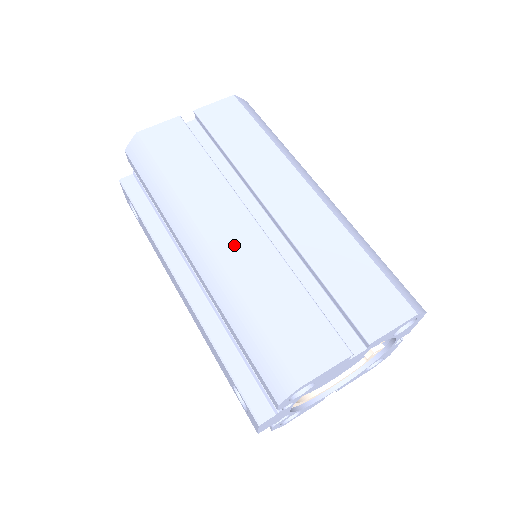
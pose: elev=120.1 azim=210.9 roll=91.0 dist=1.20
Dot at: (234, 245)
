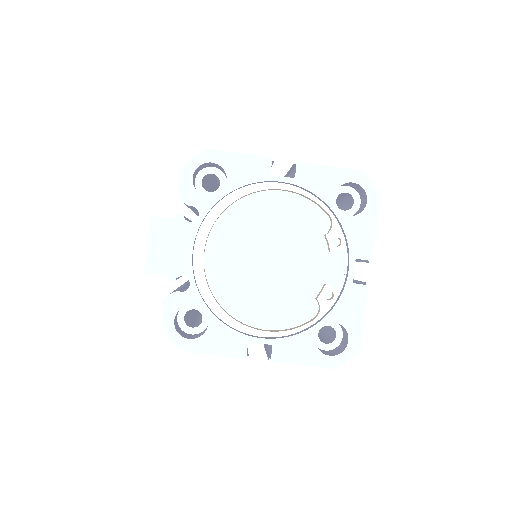
Dot at: occluded
